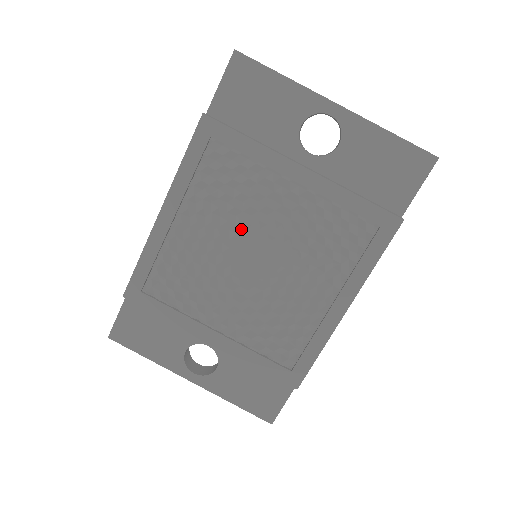
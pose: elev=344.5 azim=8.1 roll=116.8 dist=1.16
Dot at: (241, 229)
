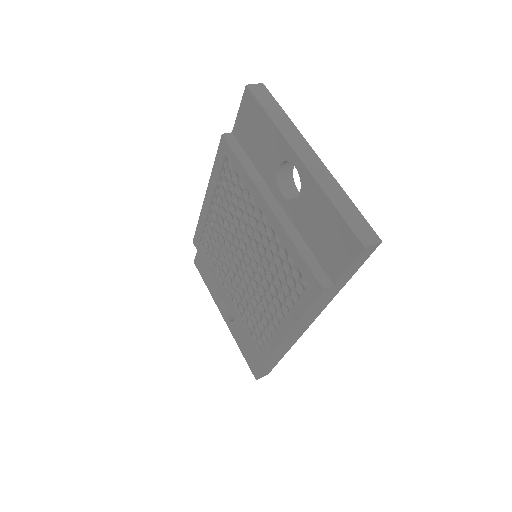
Dot at: (240, 232)
